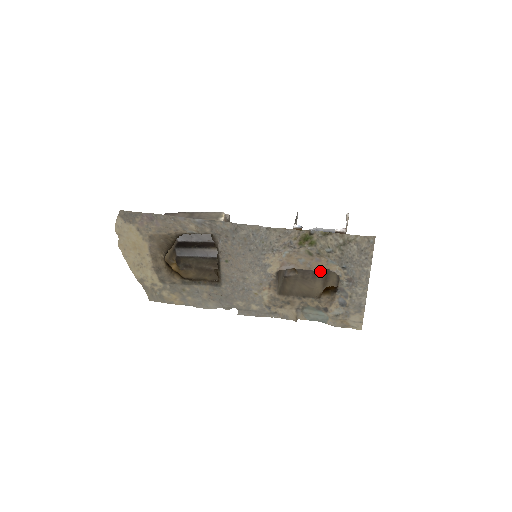
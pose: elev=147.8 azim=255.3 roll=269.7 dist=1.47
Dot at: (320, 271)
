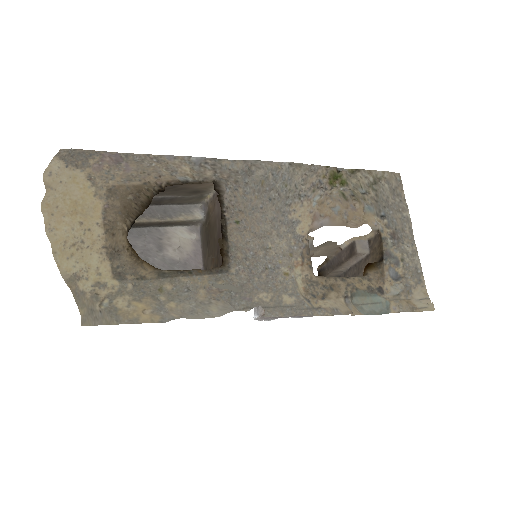
Dot at: (360, 223)
